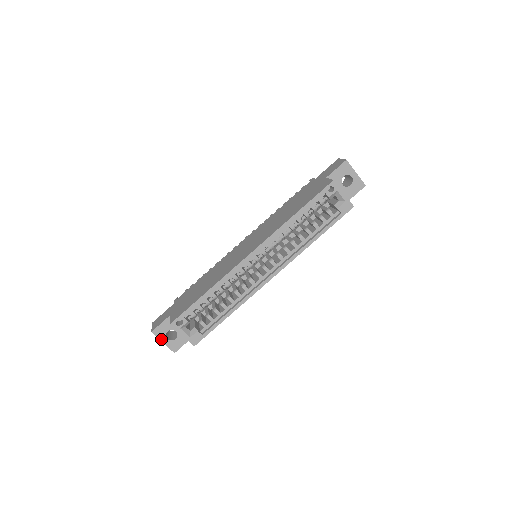
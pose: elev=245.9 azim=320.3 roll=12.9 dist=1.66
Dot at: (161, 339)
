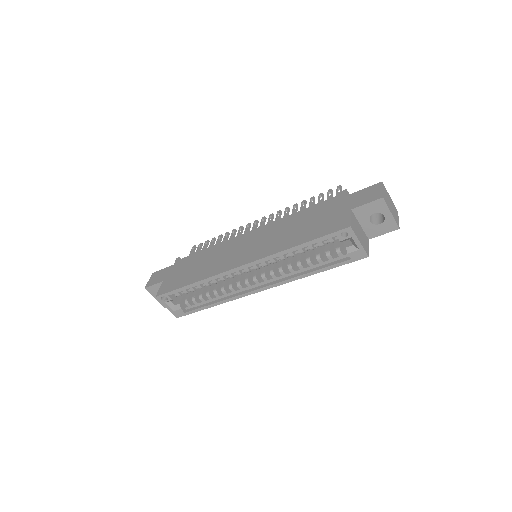
Dot at: (153, 295)
